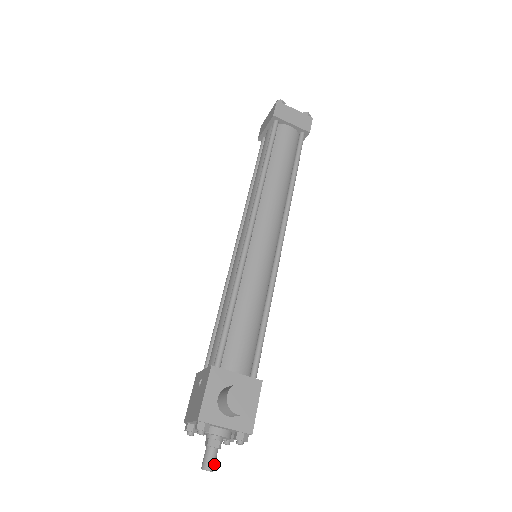
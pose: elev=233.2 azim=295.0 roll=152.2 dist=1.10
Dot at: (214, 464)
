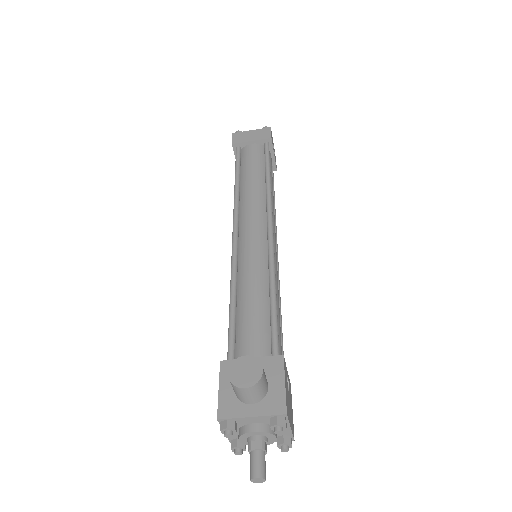
Dot at: (262, 469)
